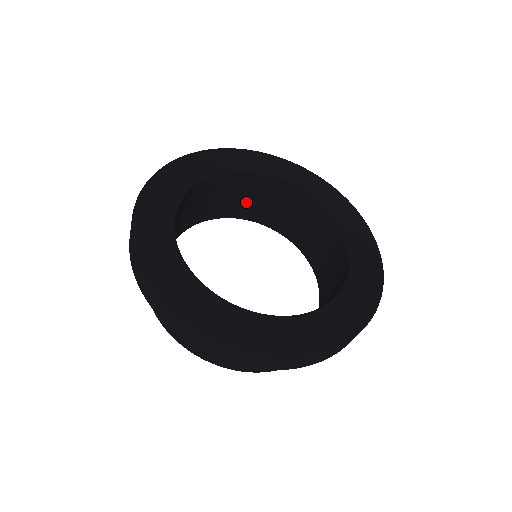
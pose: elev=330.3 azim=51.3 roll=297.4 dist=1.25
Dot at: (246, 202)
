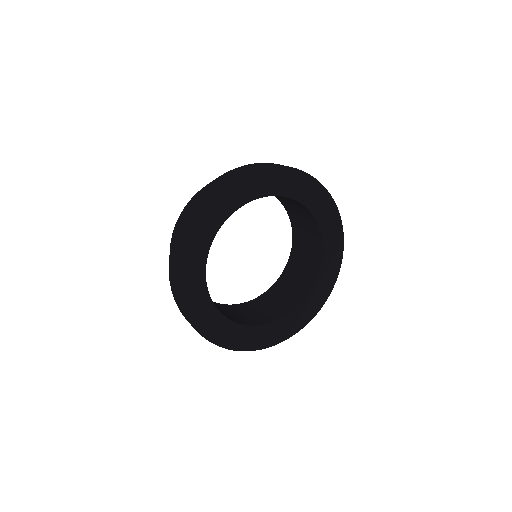
Dot at: occluded
